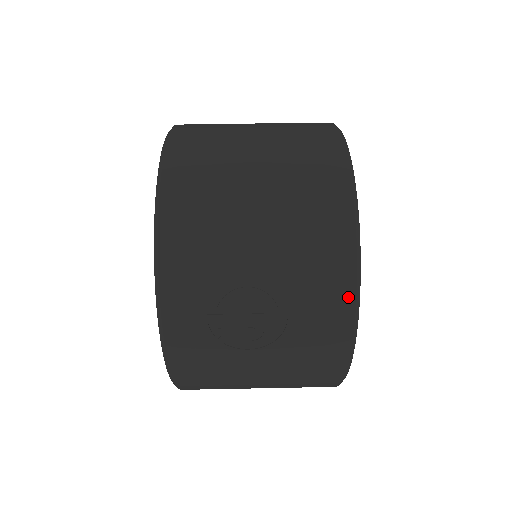
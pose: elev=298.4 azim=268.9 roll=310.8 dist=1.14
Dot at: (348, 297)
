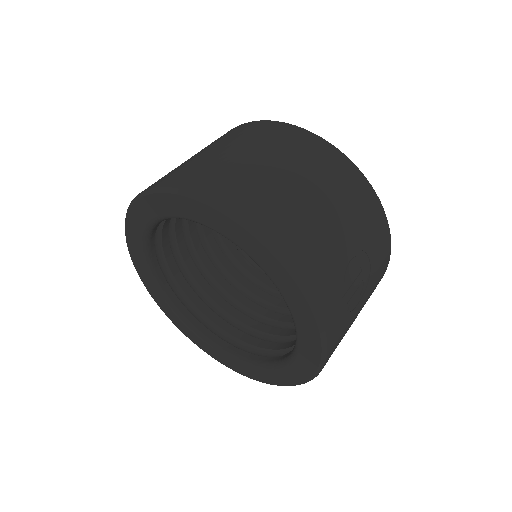
Dot at: (386, 225)
